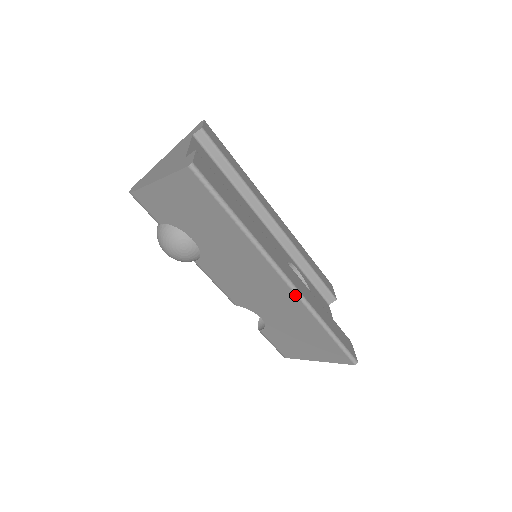
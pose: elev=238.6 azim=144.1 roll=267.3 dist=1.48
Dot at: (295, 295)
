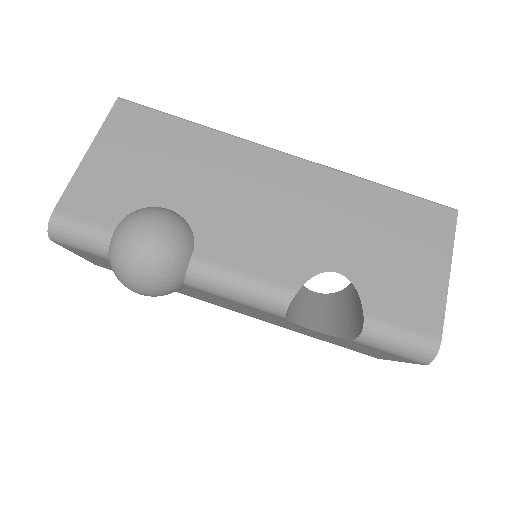
Dot at: (315, 165)
